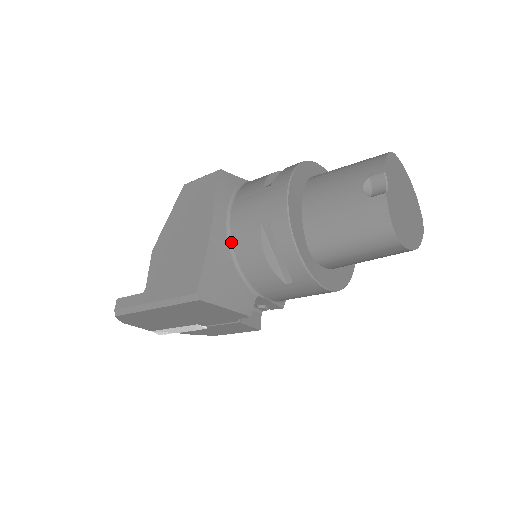
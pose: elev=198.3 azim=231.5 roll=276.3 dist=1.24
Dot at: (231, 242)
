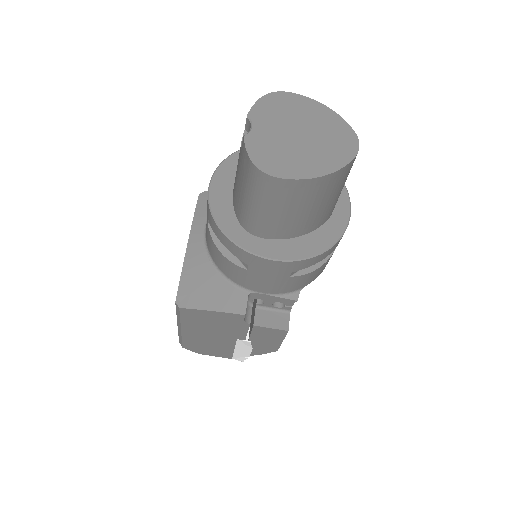
Dot at: (208, 249)
